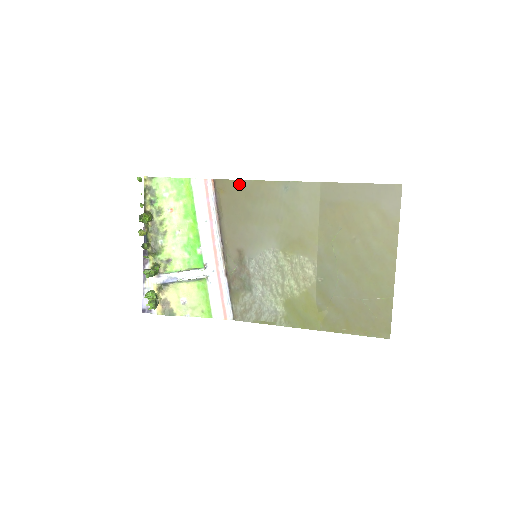
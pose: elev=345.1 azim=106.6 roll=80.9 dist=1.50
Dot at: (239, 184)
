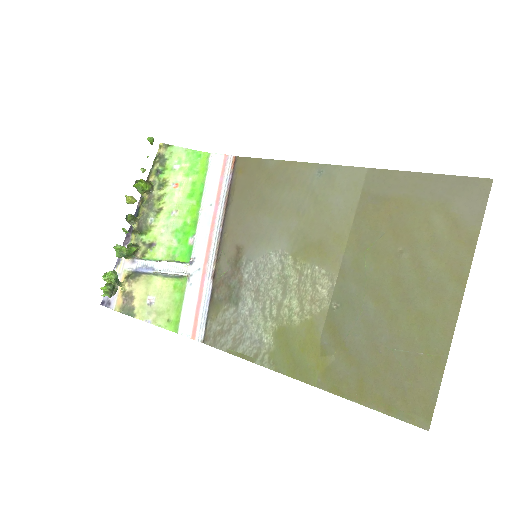
Dot at: (263, 164)
